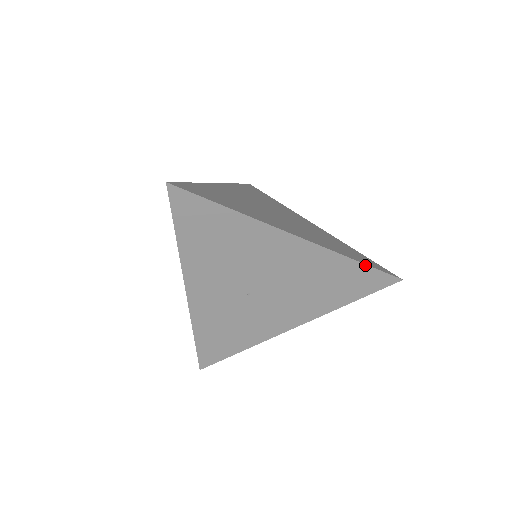
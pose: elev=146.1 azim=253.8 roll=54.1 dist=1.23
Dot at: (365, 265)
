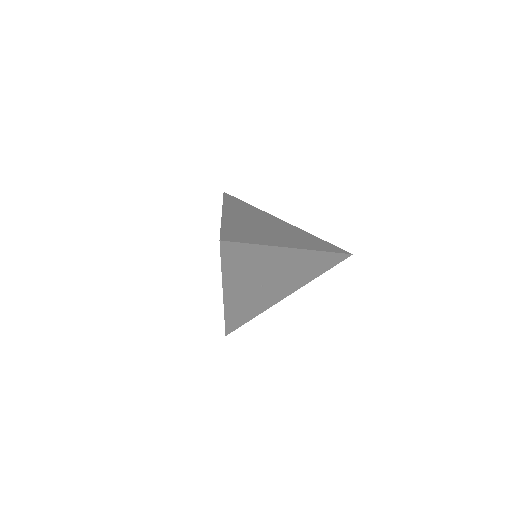
Dot at: (332, 253)
